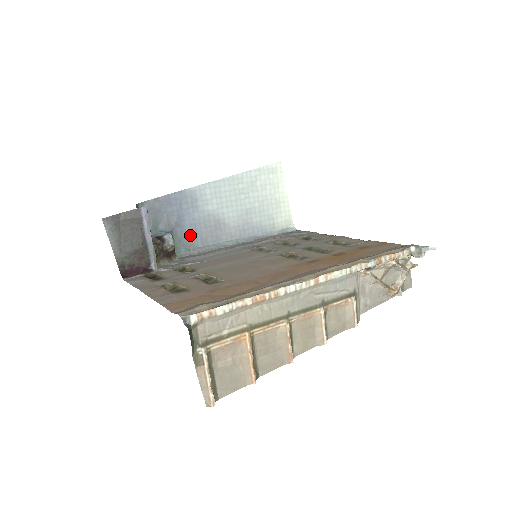
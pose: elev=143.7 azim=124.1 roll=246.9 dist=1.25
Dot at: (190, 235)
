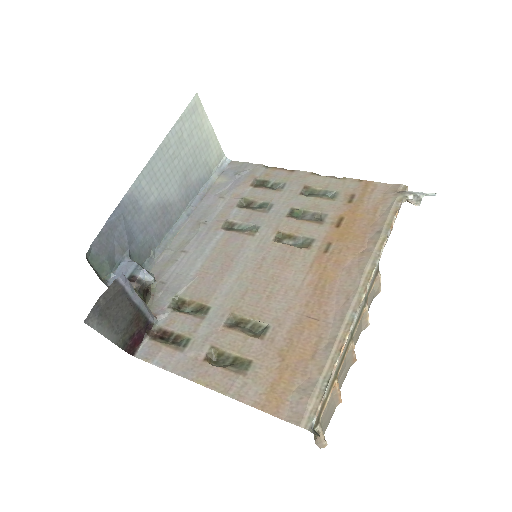
Dot at: (145, 242)
